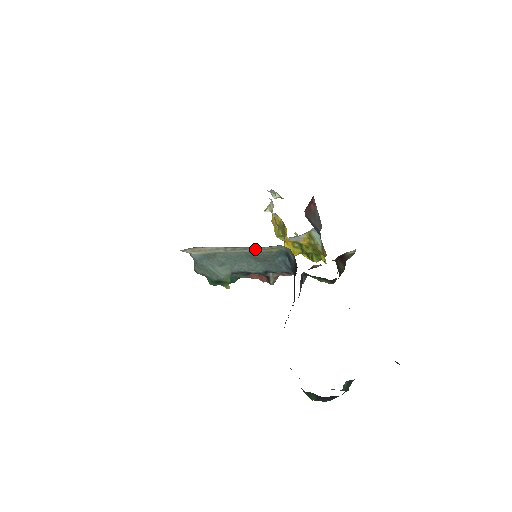
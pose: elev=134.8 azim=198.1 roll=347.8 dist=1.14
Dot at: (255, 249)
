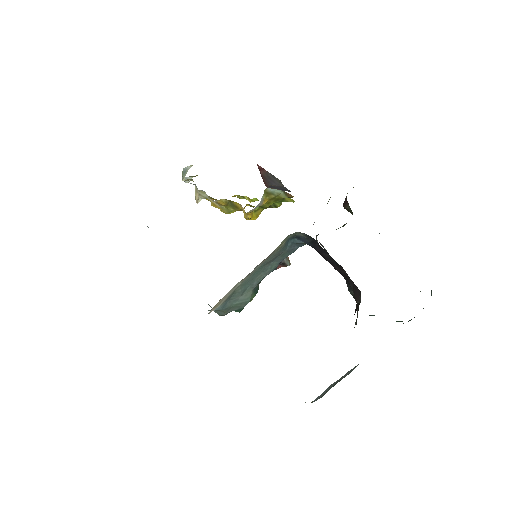
Dot at: (267, 258)
